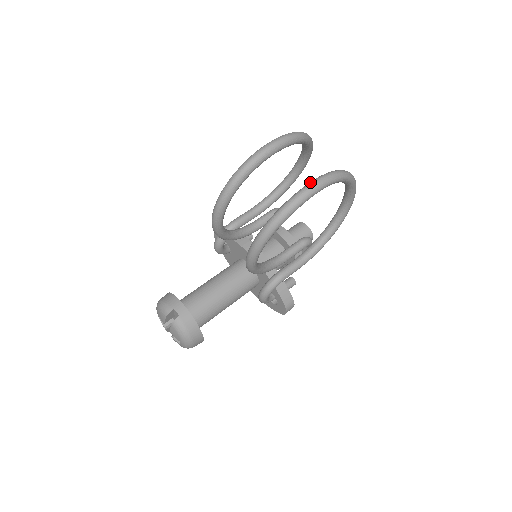
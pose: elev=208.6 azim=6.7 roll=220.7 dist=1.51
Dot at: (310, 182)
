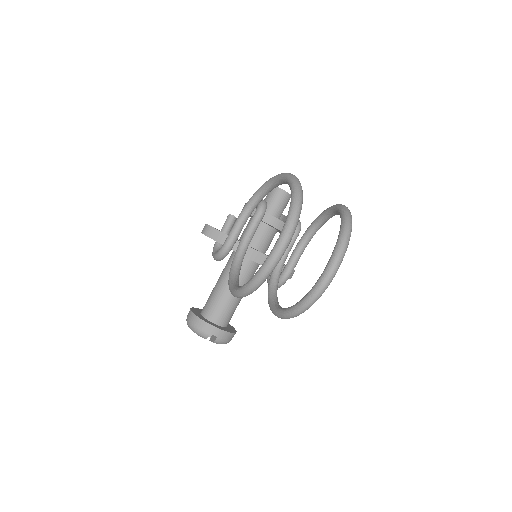
Dot at: (326, 272)
